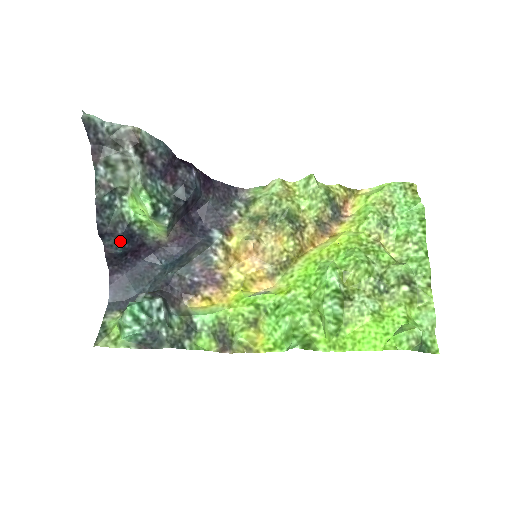
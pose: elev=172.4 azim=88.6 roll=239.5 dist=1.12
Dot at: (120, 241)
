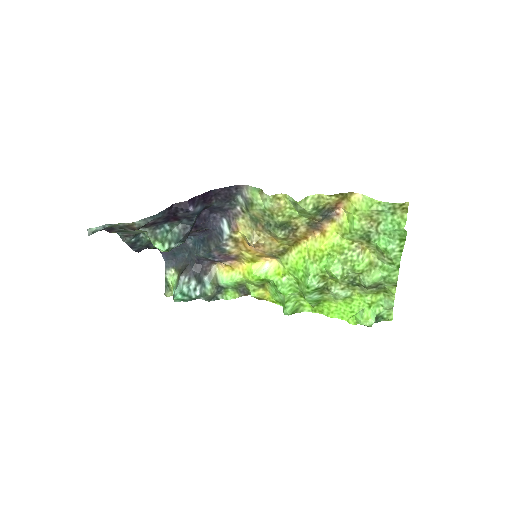
Dot at: occluded
